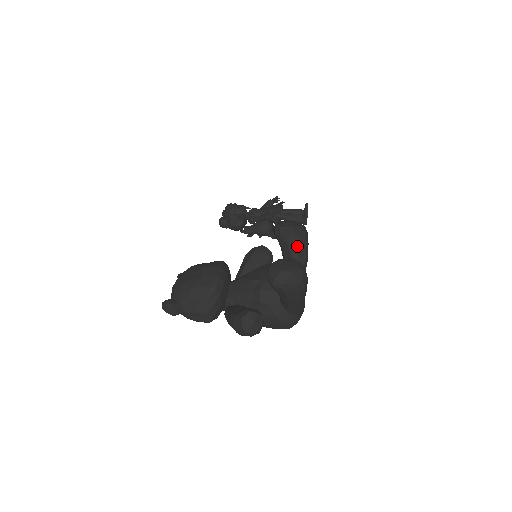
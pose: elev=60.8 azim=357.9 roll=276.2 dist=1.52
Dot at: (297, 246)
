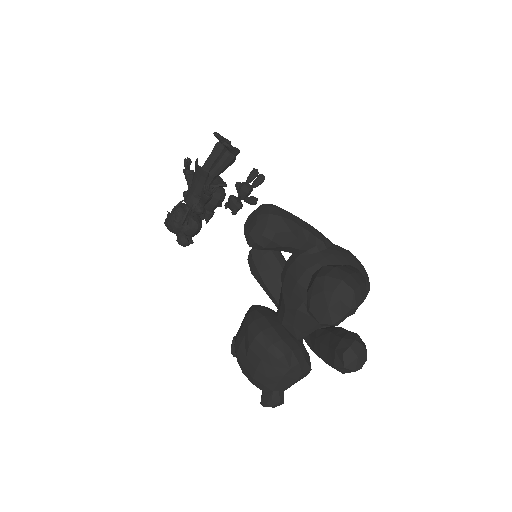
Dot at: (290, 237)
